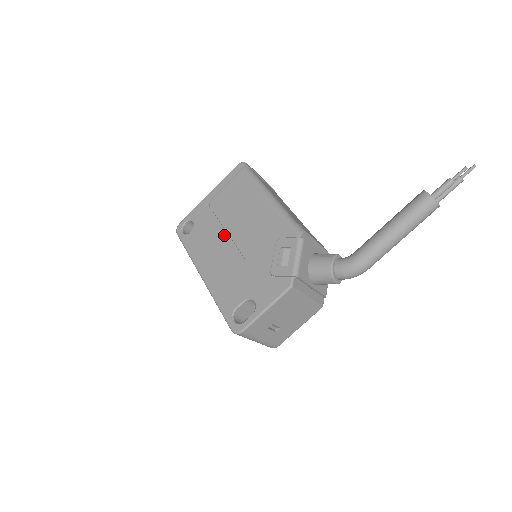
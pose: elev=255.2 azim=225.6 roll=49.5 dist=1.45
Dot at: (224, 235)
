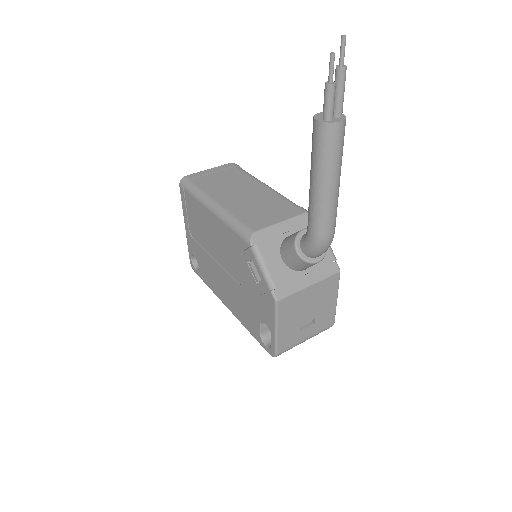
Dot at: (214, 263)
